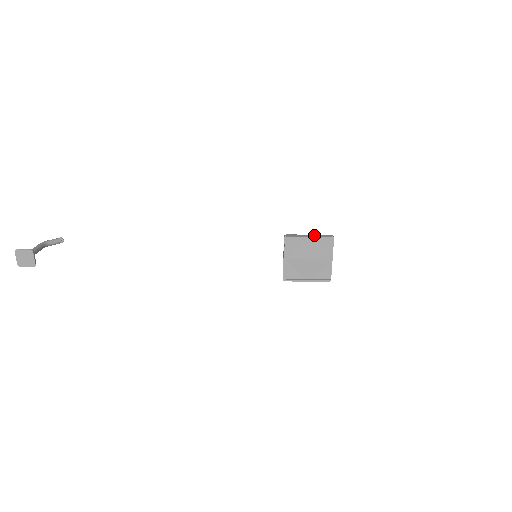
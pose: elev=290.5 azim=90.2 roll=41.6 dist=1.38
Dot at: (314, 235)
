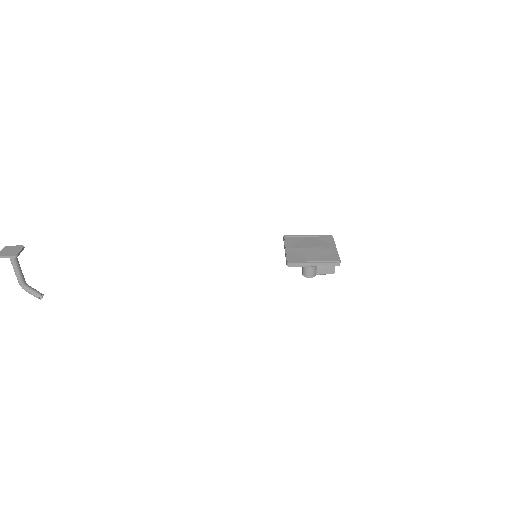
Dot at: (313, 236)
